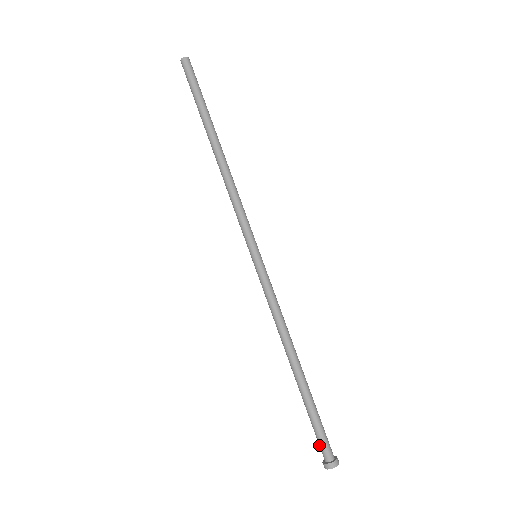
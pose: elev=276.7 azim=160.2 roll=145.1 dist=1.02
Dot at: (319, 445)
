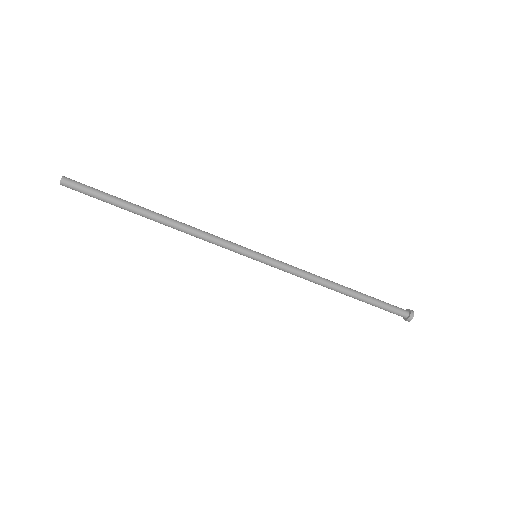
Dot at: (393, 312)
